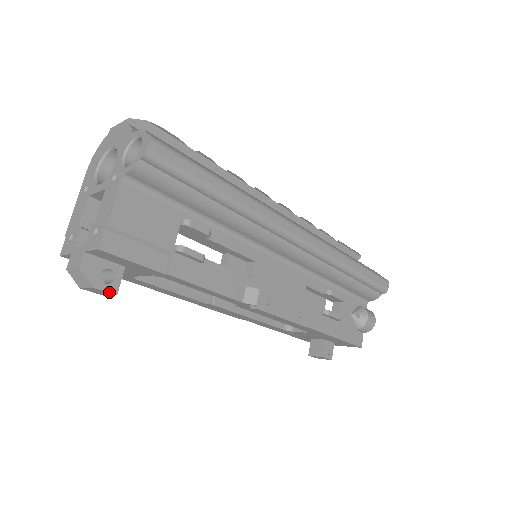
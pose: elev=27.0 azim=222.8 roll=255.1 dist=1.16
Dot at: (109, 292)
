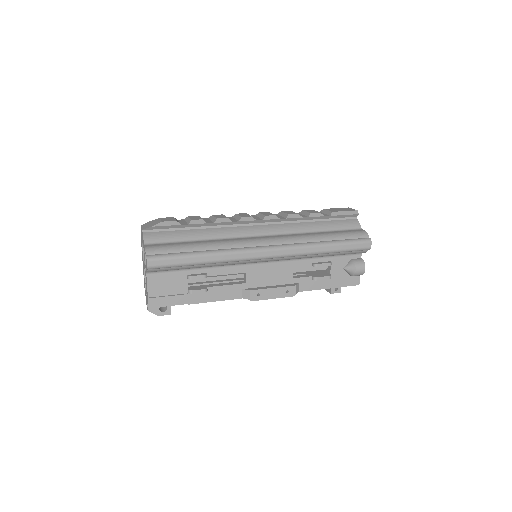
Dot at: occluded
